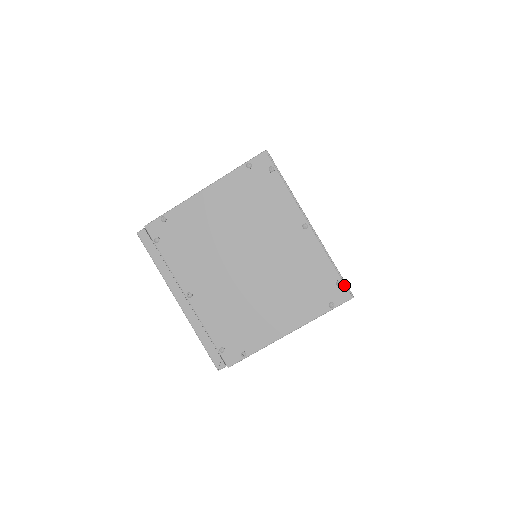
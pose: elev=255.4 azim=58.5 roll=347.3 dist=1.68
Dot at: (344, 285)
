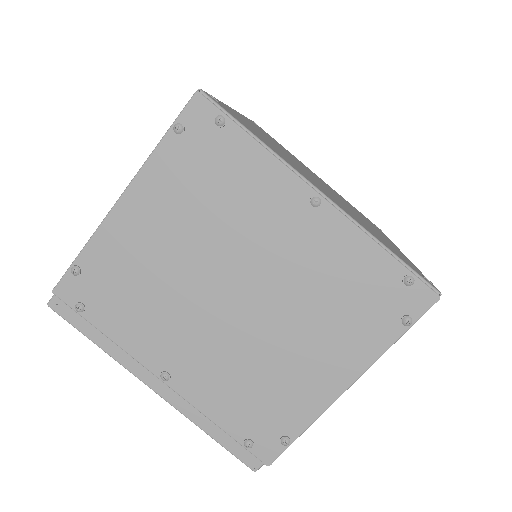
Dot at: (419, 281)
